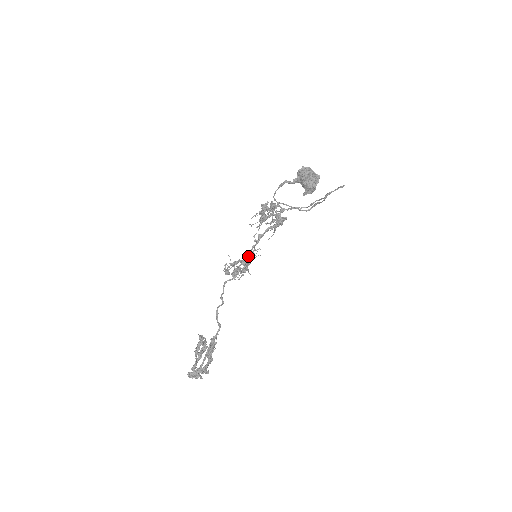
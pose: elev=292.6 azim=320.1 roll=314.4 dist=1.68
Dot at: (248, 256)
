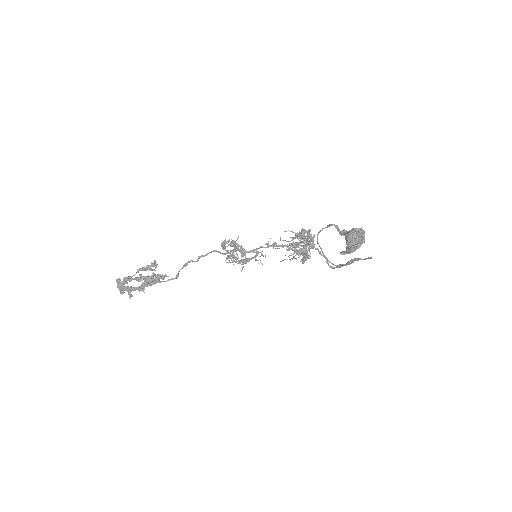
Dot at: (251, 250)
